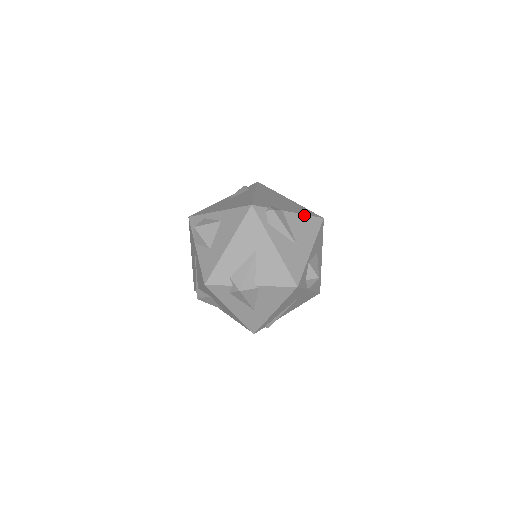
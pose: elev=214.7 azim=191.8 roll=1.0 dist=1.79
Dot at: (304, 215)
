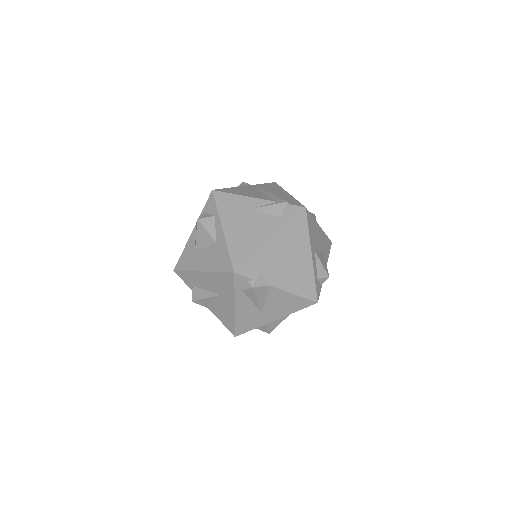
Dot at: (294, 295)
